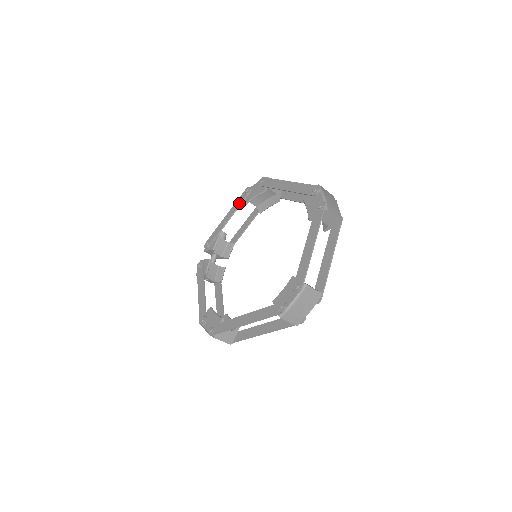
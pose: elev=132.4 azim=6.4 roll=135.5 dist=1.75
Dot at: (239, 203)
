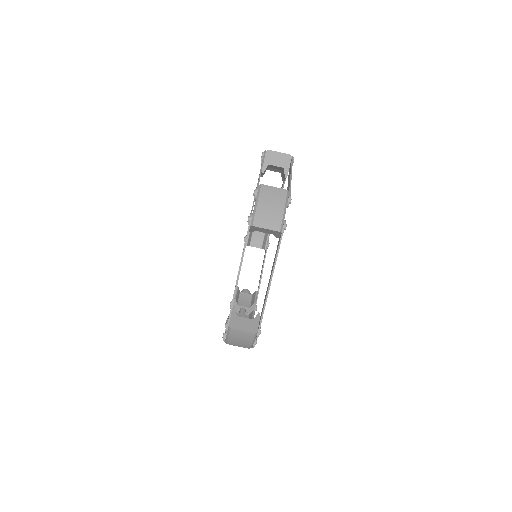
Dot at: (242, 252)
